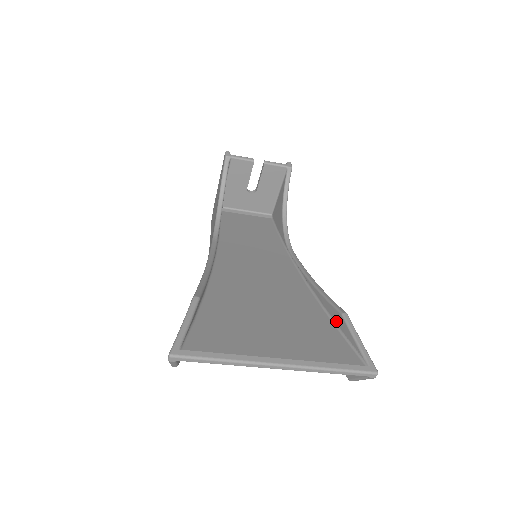
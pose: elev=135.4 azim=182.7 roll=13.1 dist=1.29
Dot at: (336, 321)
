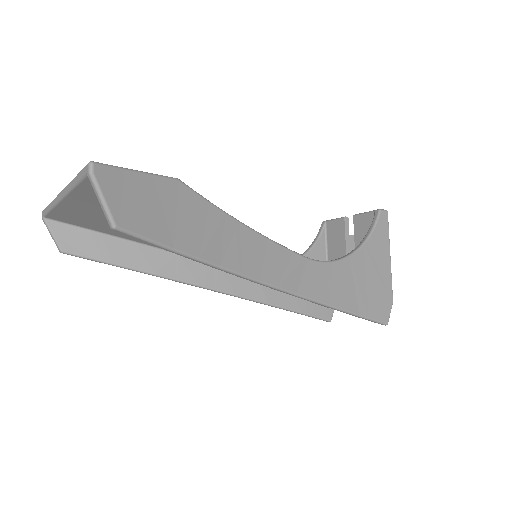
Dot at: occluded
